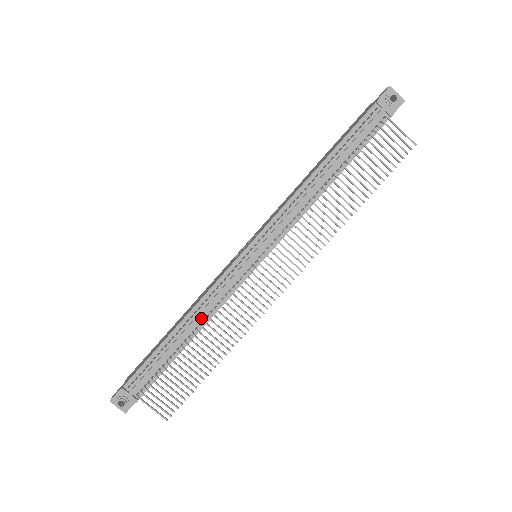
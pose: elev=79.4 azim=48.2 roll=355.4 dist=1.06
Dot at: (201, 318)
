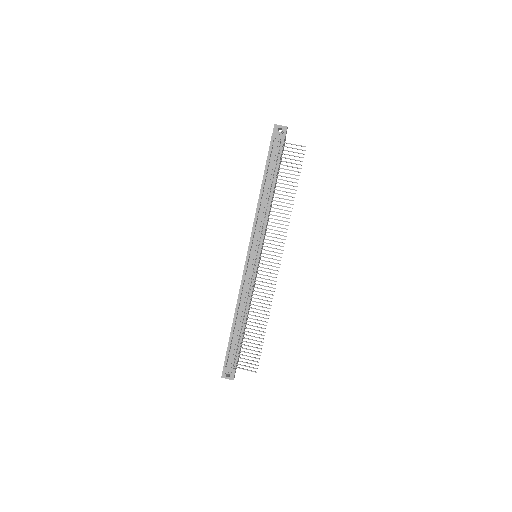
Dot at: (244, 306)
